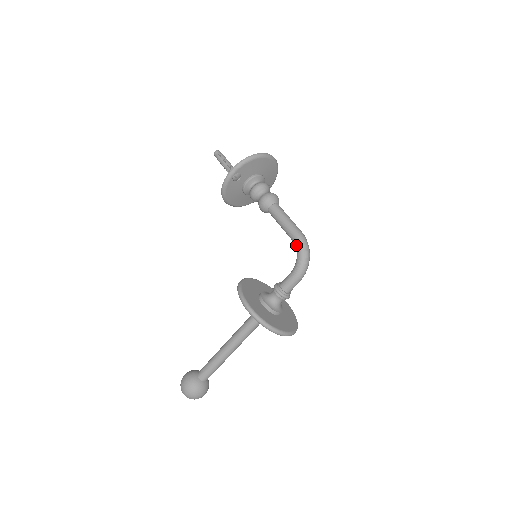
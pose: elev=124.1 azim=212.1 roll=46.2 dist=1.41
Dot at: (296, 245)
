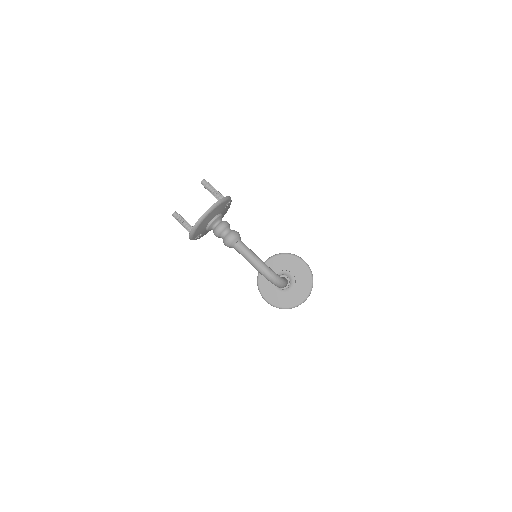
Dot at: (264, 276)
